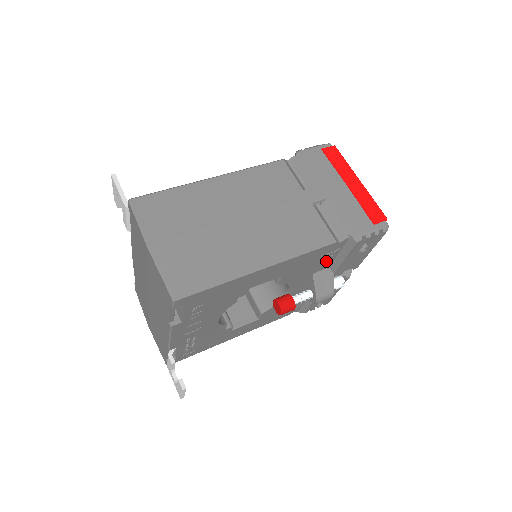
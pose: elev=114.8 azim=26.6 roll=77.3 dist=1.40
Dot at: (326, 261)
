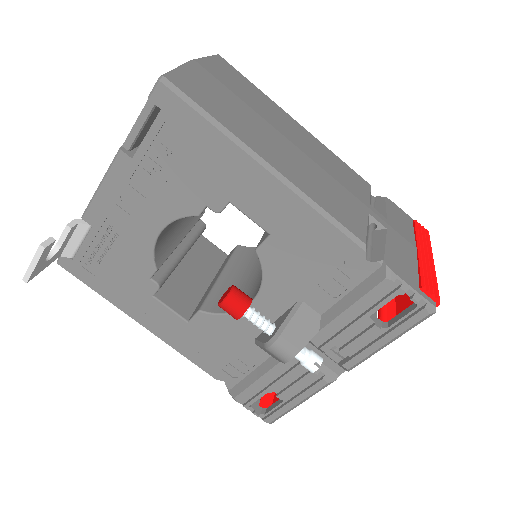
Dot at: (327, 291)
